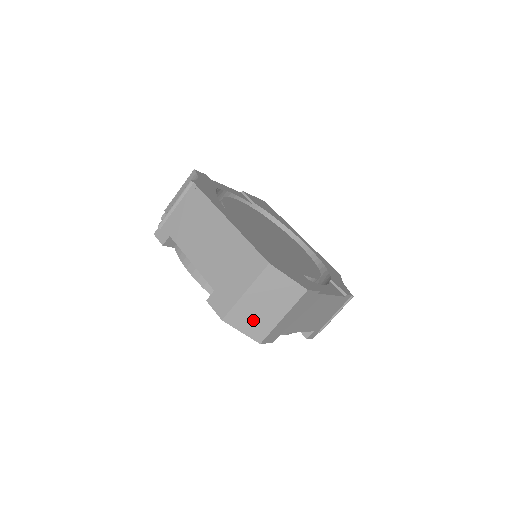
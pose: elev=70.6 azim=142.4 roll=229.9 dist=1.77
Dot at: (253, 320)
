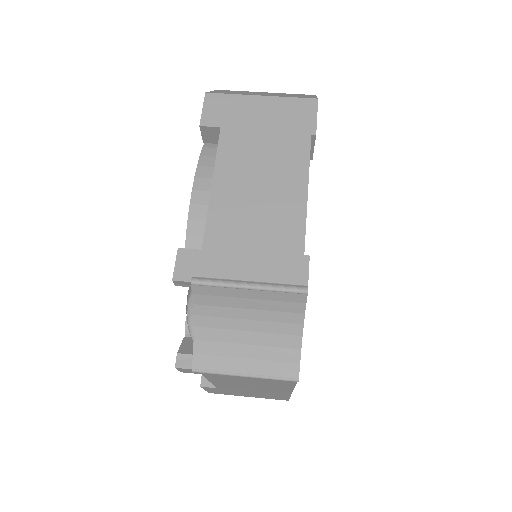
Dot at: occluded
